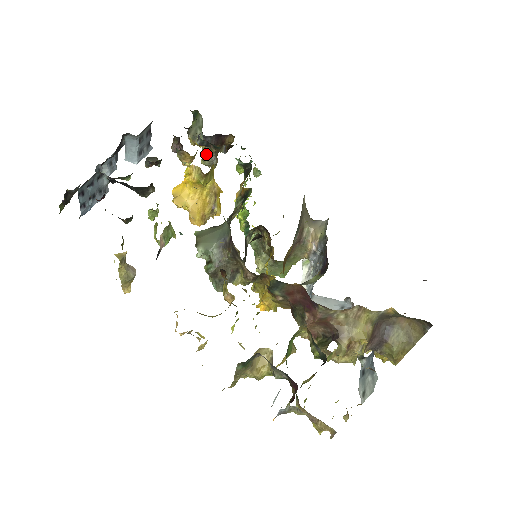
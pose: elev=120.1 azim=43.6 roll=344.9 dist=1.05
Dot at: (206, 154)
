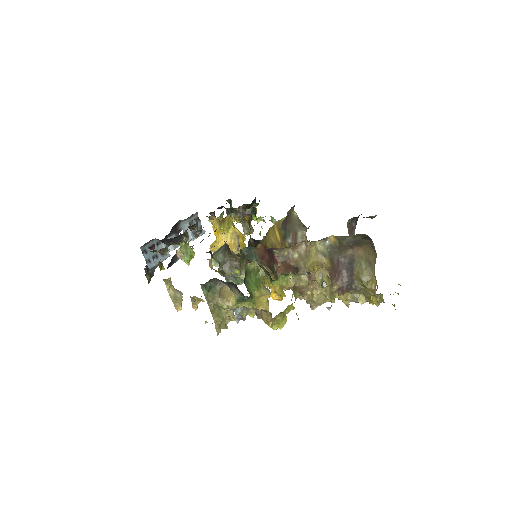
Dot at: (243, 225)
